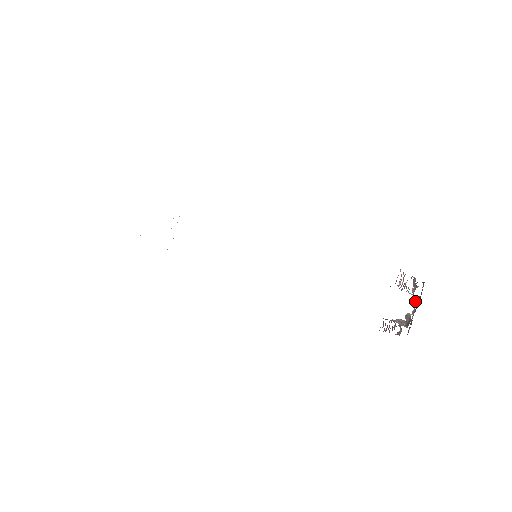
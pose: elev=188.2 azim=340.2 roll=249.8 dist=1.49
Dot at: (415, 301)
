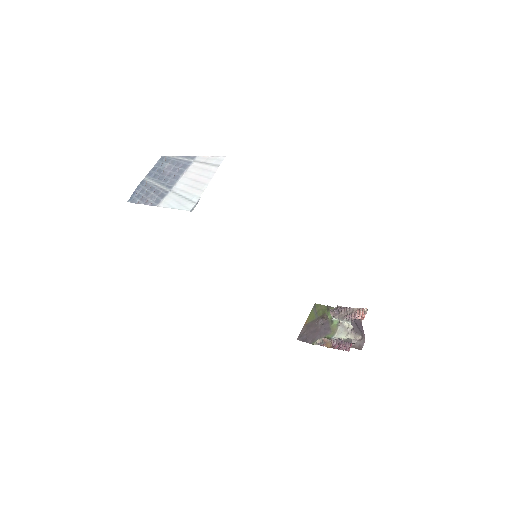
Dot at: (351, 328)
